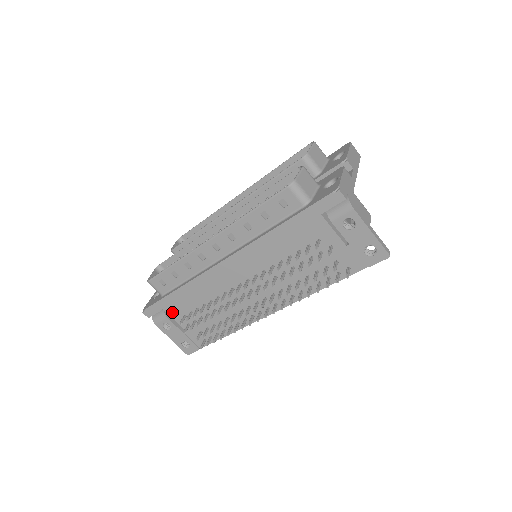
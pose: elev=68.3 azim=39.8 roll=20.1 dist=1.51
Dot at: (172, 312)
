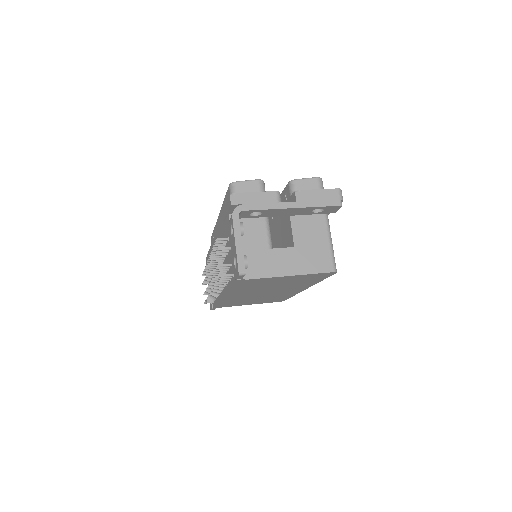
Dot at: occluded
